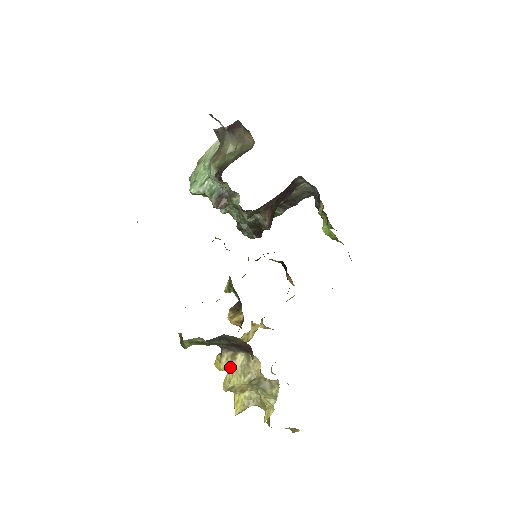
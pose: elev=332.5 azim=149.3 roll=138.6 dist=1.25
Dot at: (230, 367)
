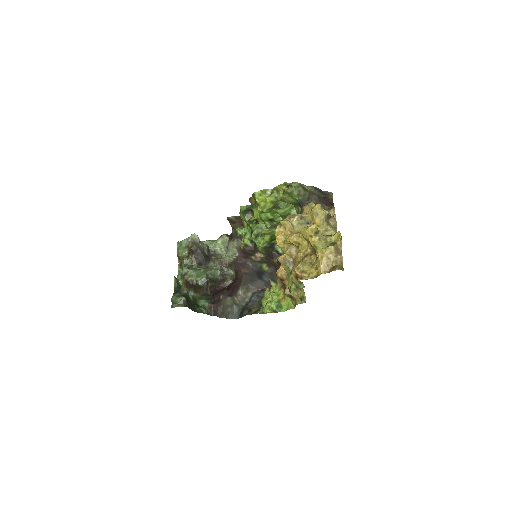
Dot at: occluded
